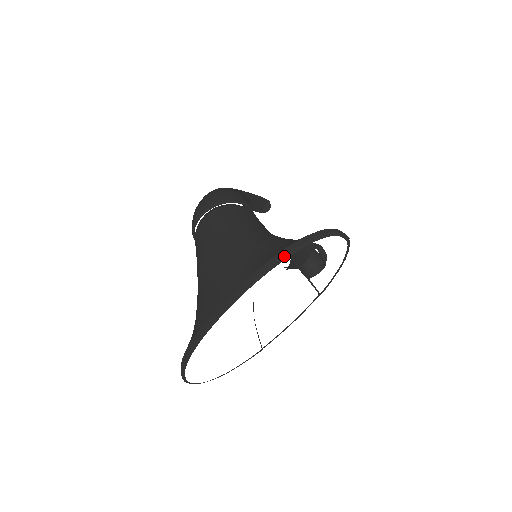
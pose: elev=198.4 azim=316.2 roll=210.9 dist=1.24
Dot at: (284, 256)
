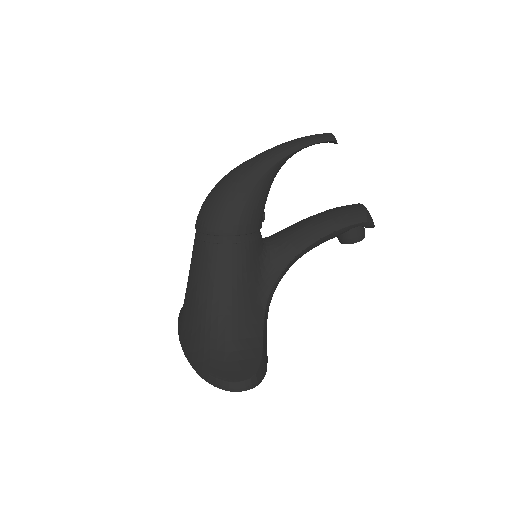
Dot at: (198, 372)
